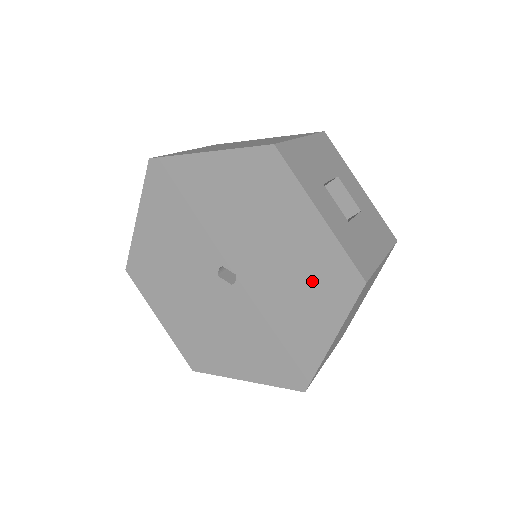
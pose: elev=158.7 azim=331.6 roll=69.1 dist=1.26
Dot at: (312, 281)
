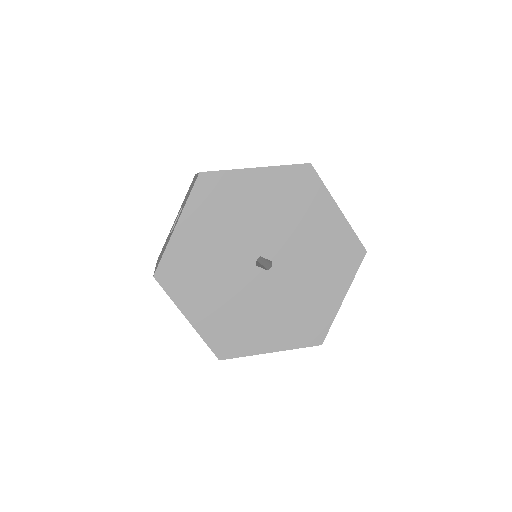
Dot at: (332, 256)
